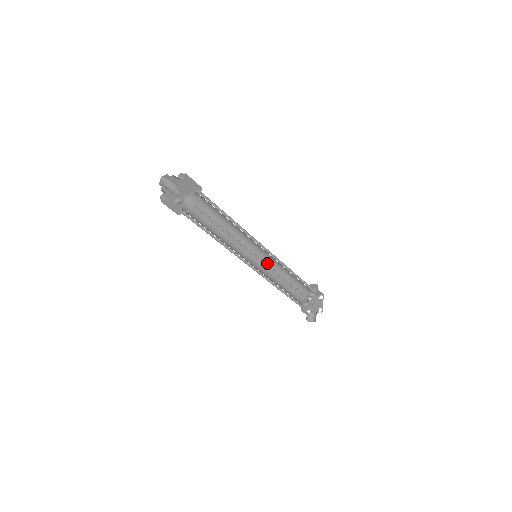
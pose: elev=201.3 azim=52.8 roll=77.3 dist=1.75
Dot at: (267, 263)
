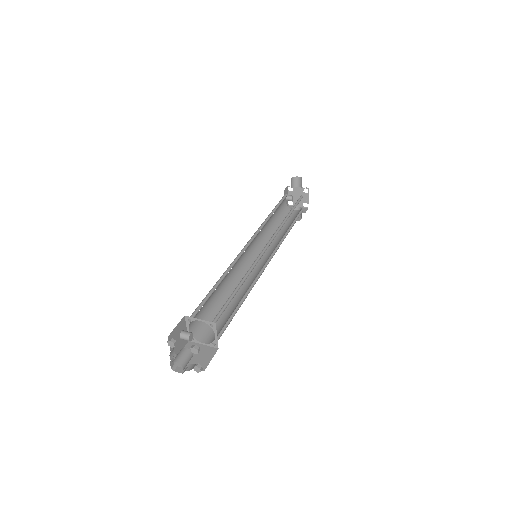
Dot at: occluded
